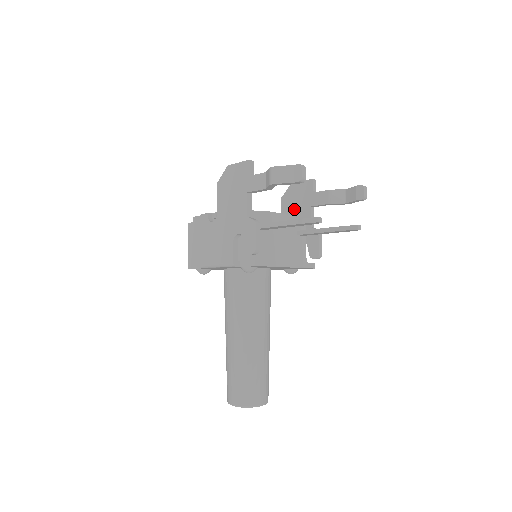
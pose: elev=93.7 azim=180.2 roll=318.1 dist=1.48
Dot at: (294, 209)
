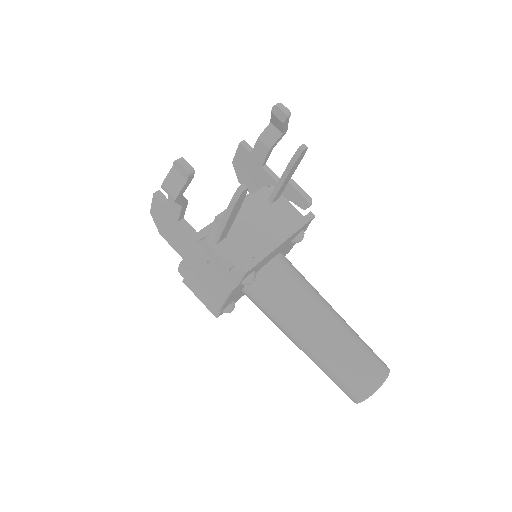
Dot at: (254, 182)
